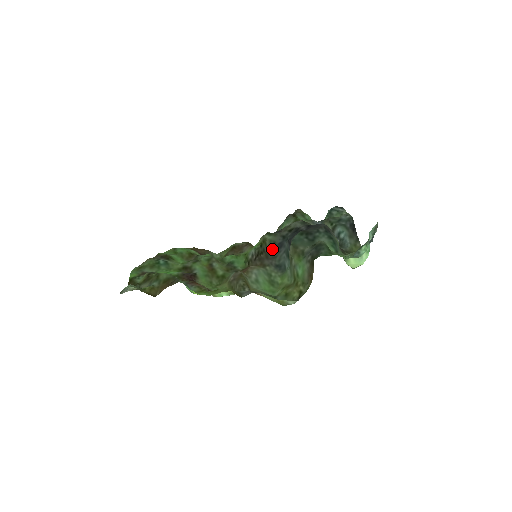
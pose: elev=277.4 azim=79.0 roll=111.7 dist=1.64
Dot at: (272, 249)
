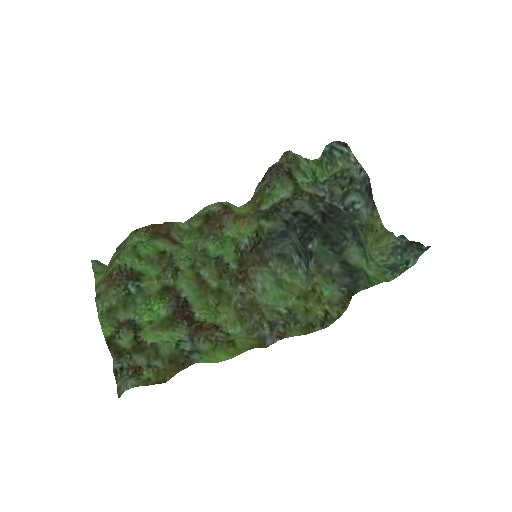
Dot at: (271, 236)
